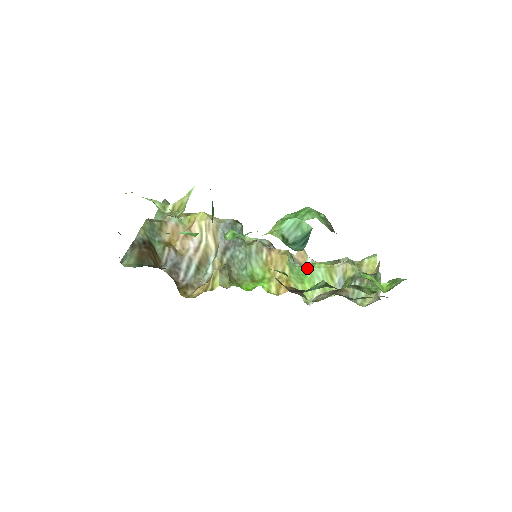
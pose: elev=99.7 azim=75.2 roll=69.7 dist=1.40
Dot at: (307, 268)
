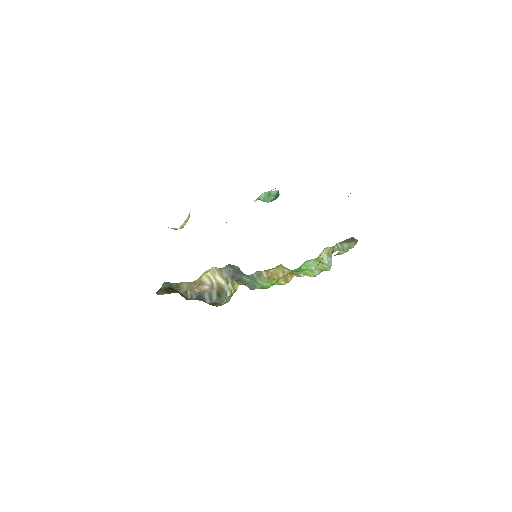
Dot at: (300, 266)
